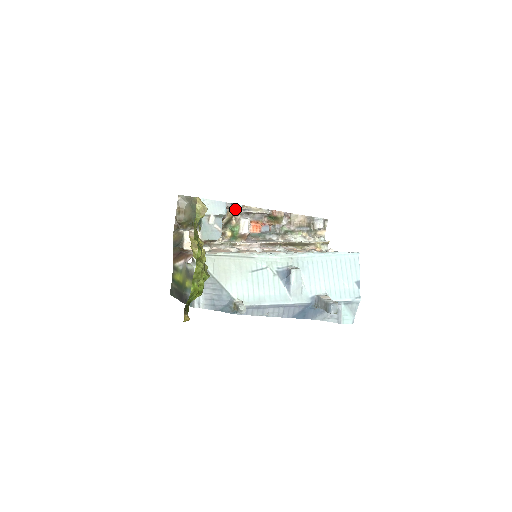
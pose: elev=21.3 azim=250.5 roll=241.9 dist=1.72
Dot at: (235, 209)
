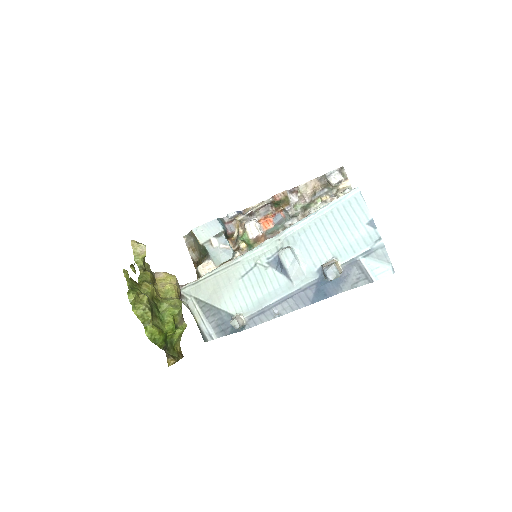
Dot at: (235, 218)
